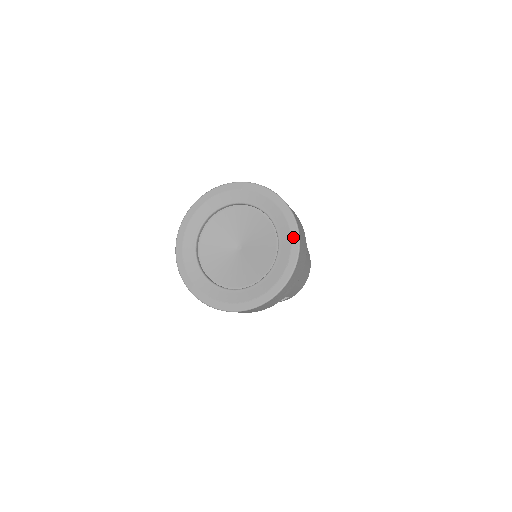
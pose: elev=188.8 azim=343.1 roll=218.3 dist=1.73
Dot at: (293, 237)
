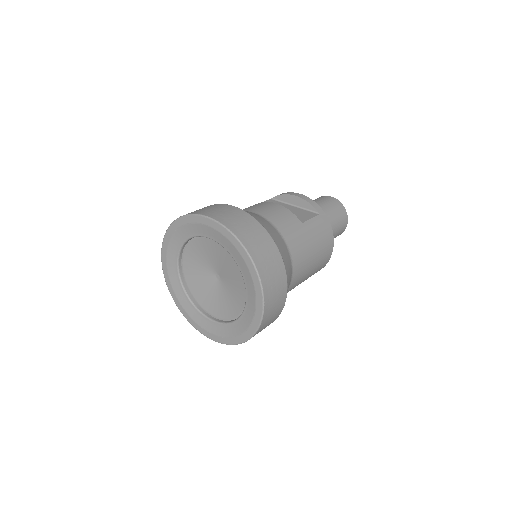
Dot at: (256, 289)
